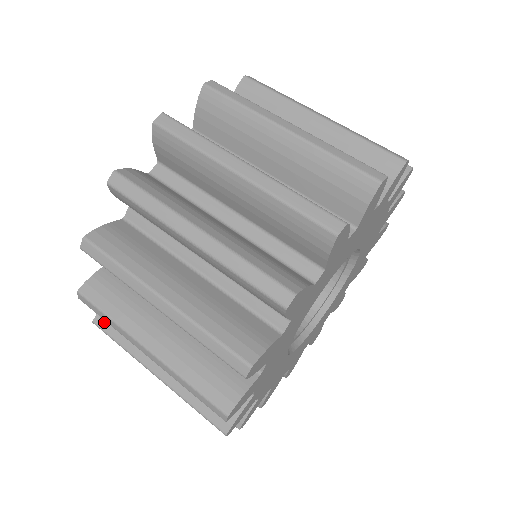
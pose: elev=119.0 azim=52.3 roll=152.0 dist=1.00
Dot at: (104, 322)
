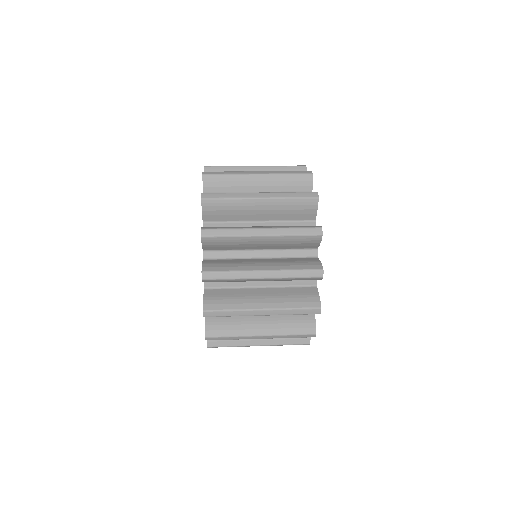
Dot at: occluded
